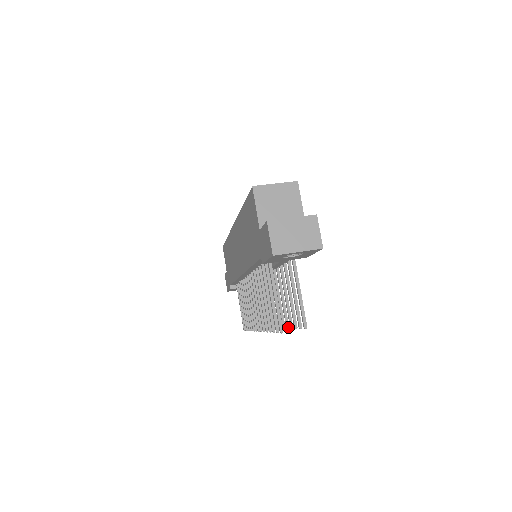
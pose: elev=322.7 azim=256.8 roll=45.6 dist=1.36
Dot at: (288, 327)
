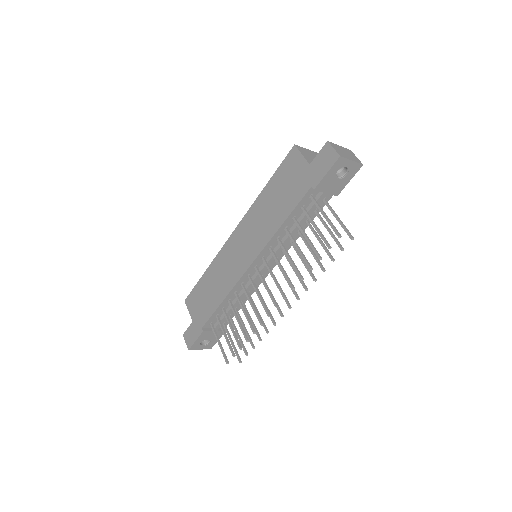
Dot at: (316, 279)
